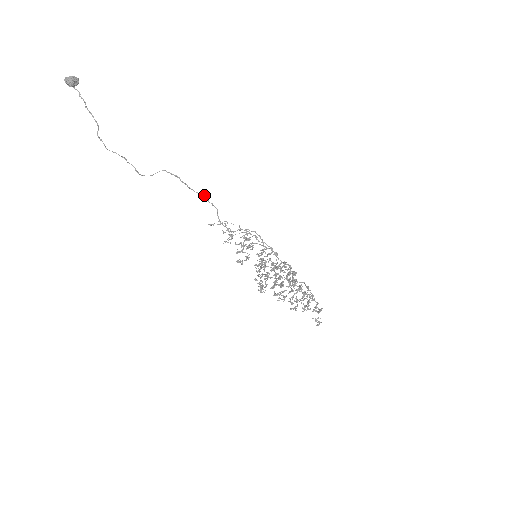
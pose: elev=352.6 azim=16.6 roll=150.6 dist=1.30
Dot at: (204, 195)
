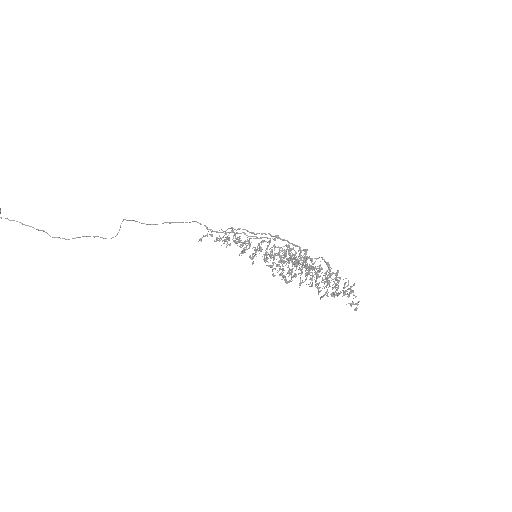
Dot at: (170, 222)
